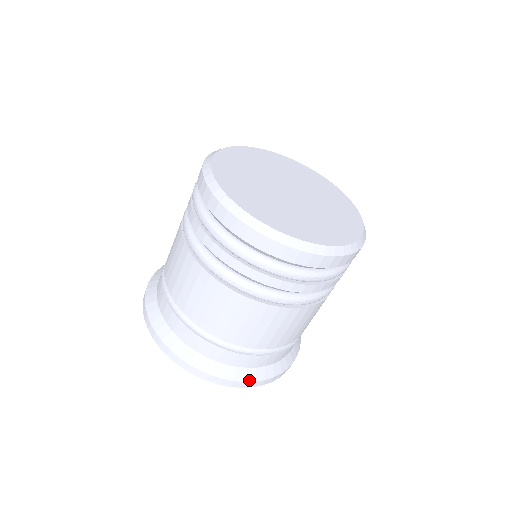
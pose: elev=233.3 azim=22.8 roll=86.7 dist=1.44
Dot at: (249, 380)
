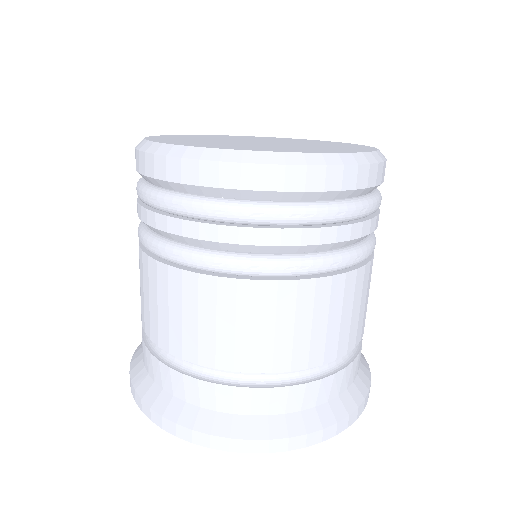
Dot at: (156, 408)
